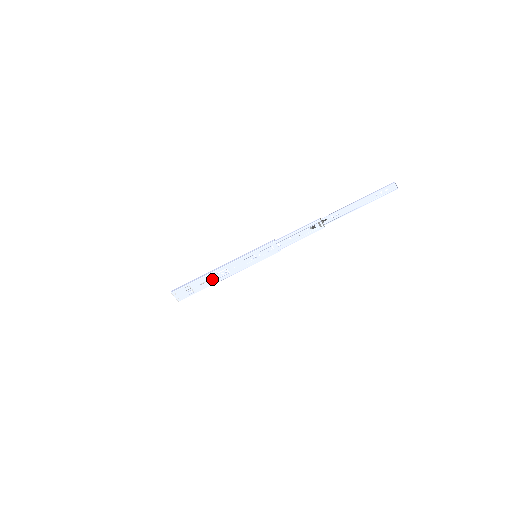
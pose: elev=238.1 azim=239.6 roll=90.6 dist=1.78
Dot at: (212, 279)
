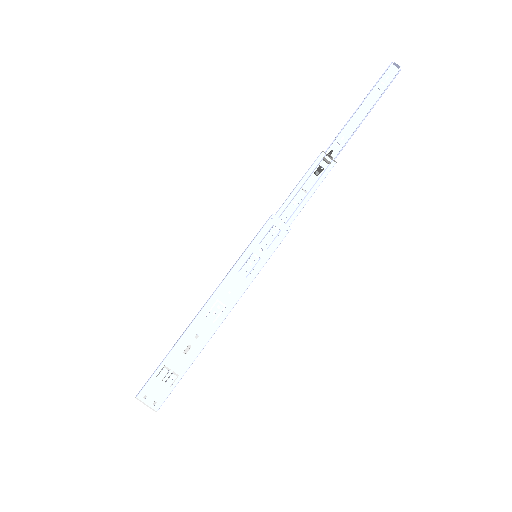
Dot at: (200, 333)
